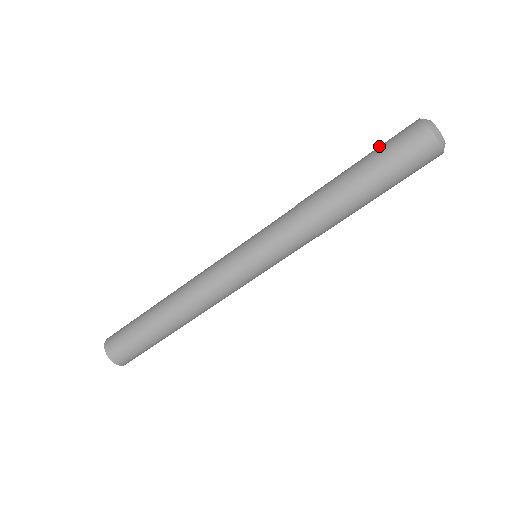
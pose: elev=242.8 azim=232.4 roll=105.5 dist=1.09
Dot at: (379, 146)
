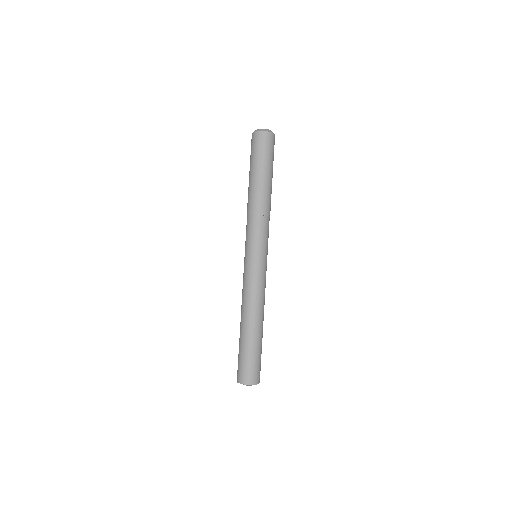
Dot at: occluded
